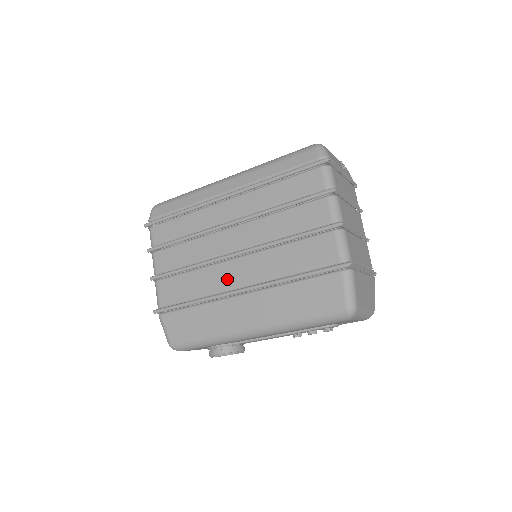
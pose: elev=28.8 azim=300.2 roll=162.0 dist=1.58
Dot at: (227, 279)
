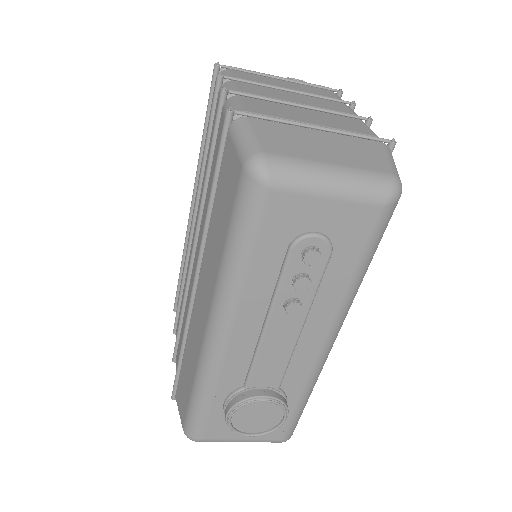
Dot at: occluded
